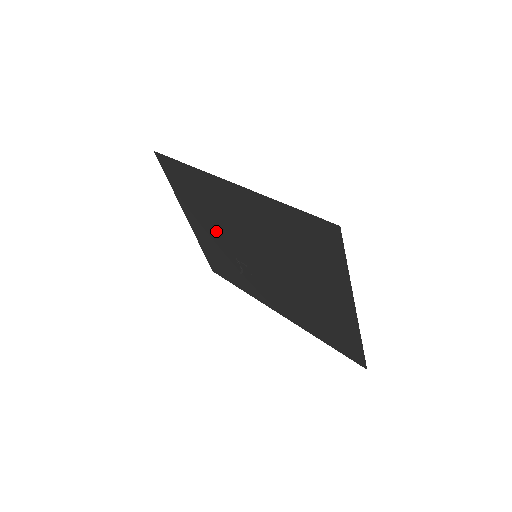
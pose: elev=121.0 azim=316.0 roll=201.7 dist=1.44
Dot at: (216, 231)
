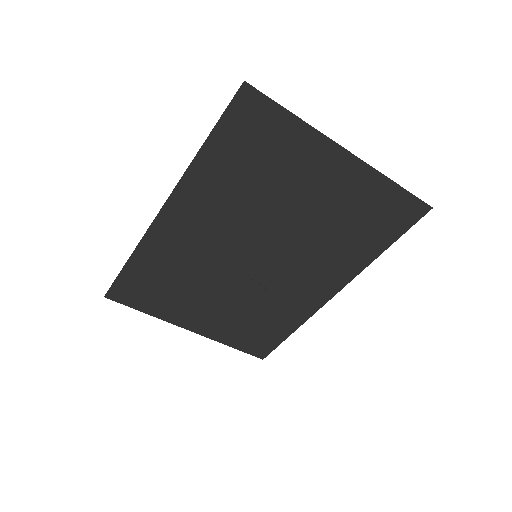
Dot at: (214, 294)
